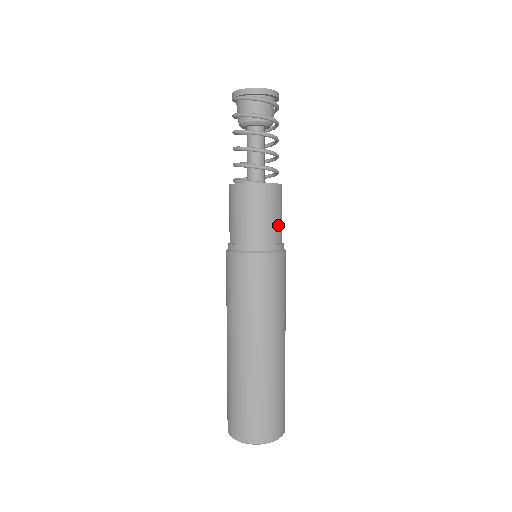
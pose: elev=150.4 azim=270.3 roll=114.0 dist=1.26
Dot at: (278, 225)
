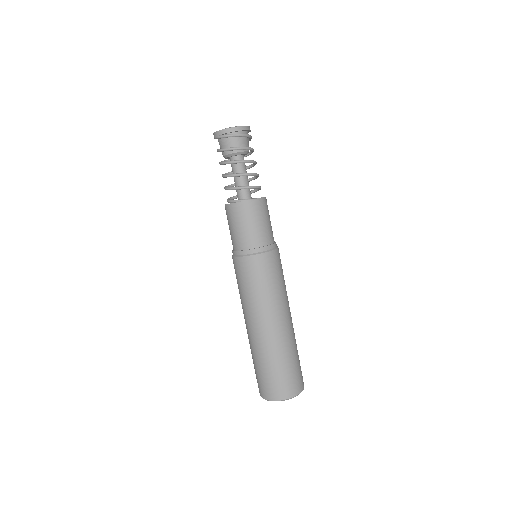
Dot at: (269, 229)
